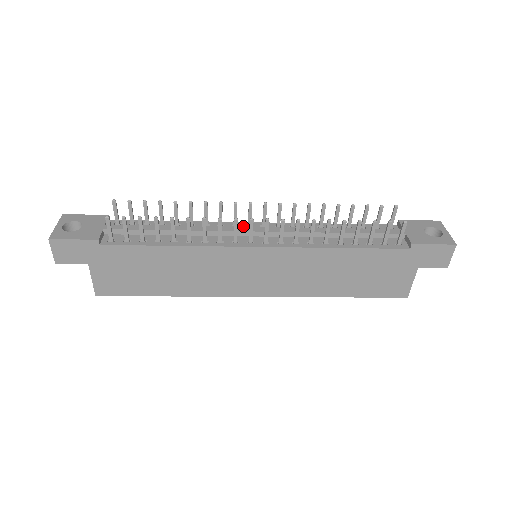
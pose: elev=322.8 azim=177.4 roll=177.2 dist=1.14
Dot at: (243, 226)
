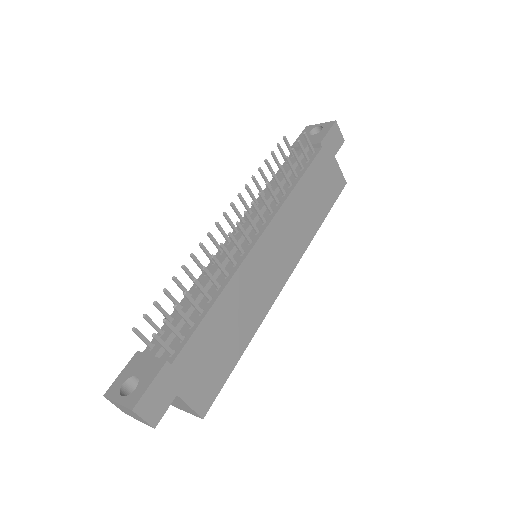
Dot at: (227, 246)
